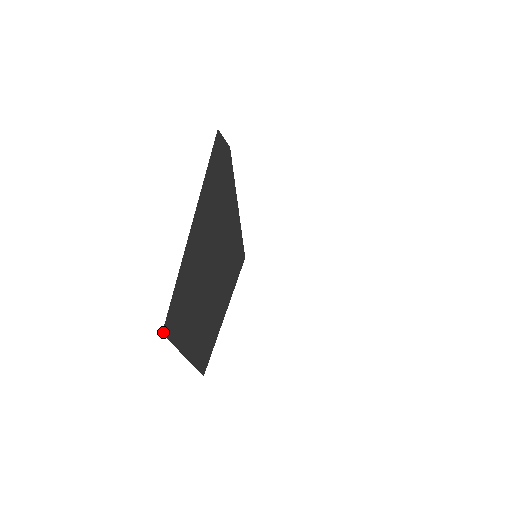
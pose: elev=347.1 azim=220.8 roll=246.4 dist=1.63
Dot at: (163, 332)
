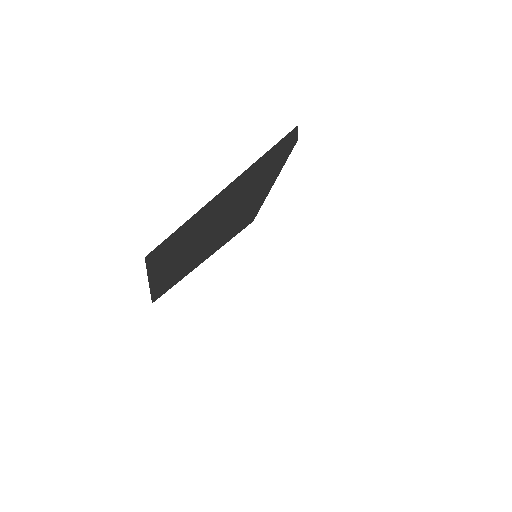
Dot at: (146, 257)
